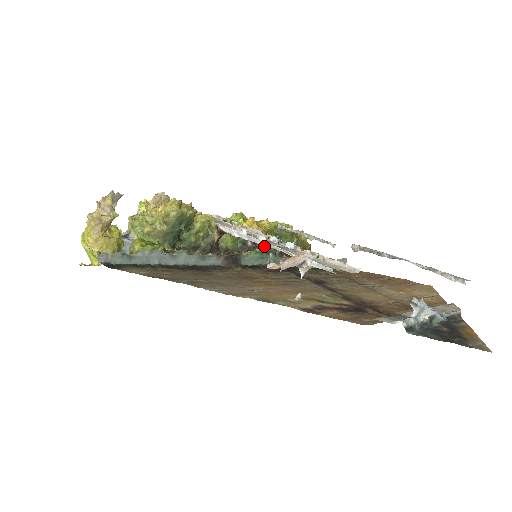
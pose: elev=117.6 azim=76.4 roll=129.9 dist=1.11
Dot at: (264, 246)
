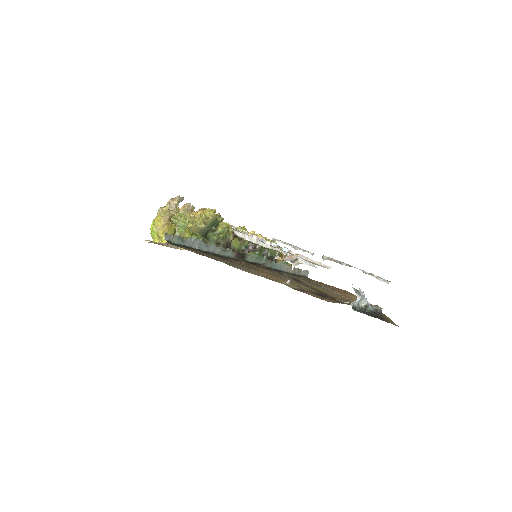
Dot at: (261, 251)
